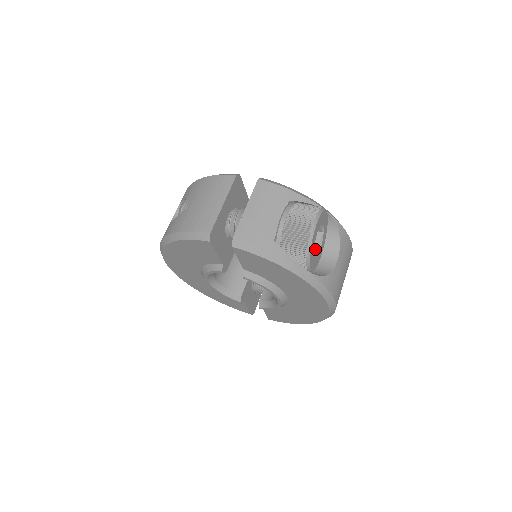
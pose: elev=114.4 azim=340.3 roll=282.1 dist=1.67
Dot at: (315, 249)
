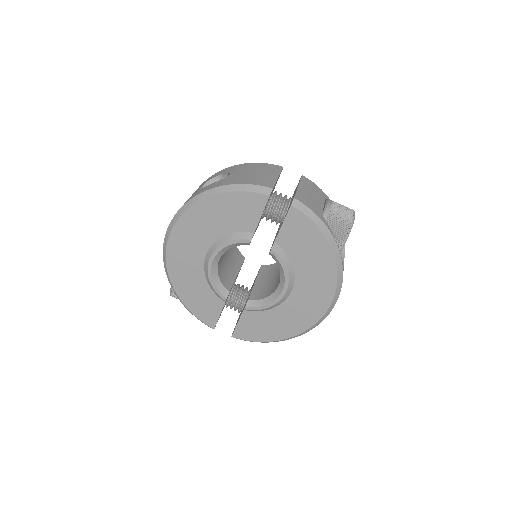
Dot at: occluded
